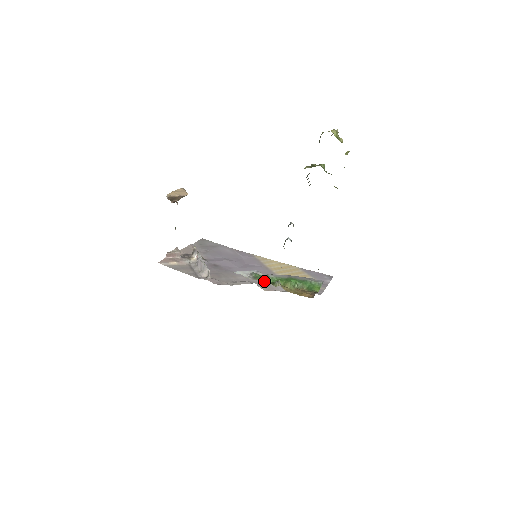
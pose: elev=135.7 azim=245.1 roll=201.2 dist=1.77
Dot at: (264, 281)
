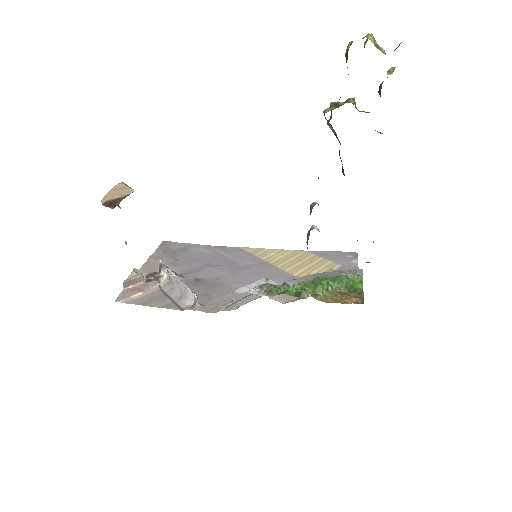
Dot at: occluded
